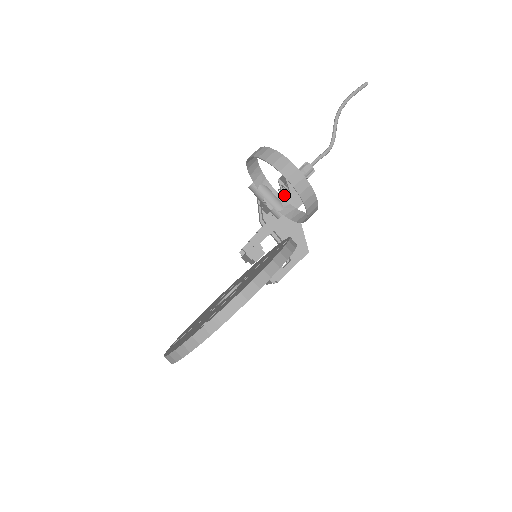
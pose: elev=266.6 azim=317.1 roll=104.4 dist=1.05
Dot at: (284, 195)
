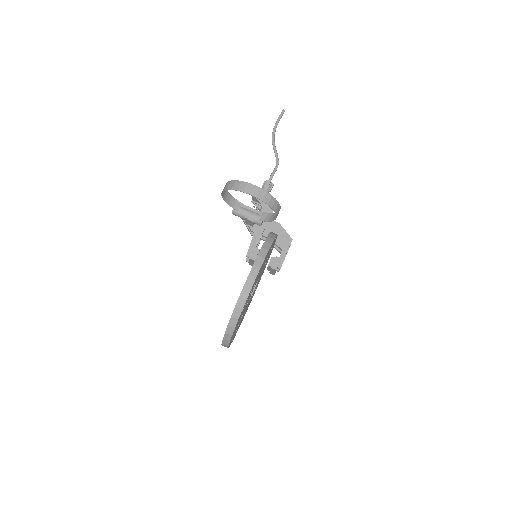
Dot at: (260, 209)
